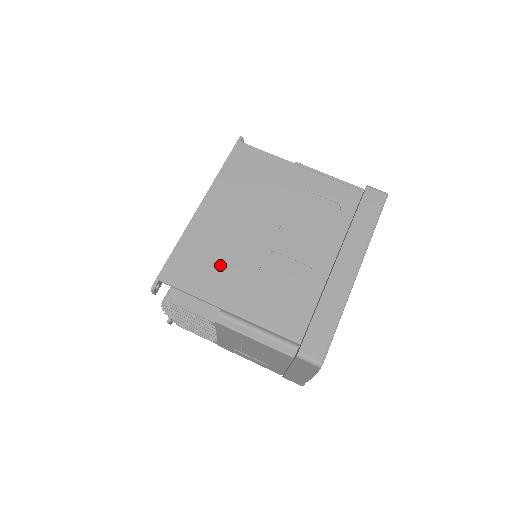
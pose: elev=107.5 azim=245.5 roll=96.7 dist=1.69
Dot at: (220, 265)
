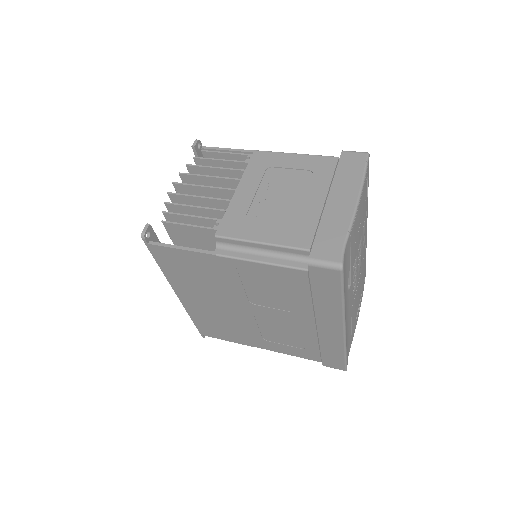
Dot at: occluded
